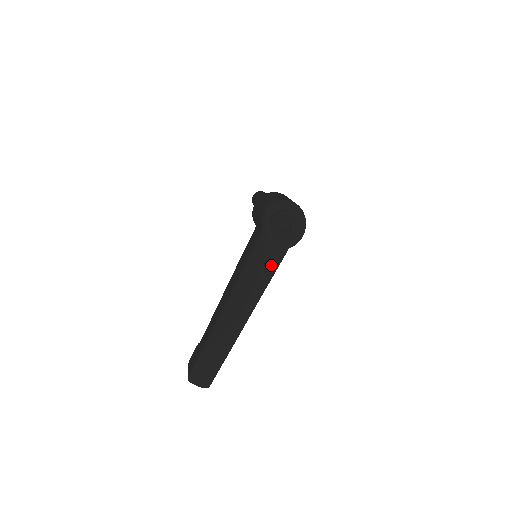
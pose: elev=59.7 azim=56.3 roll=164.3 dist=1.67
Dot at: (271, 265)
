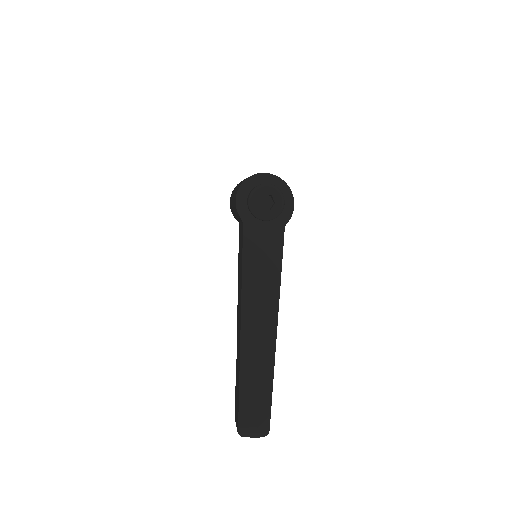
Dot at: (273, 254)
